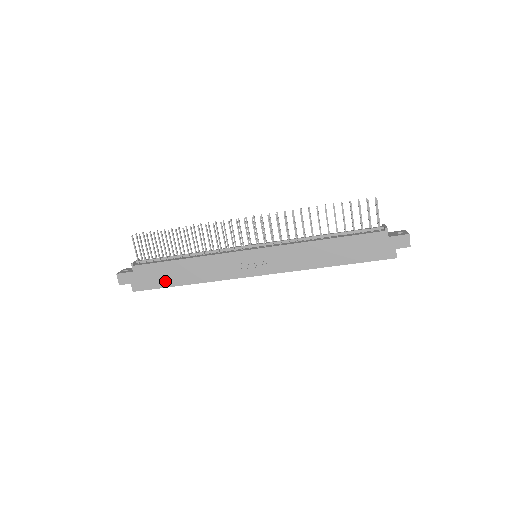
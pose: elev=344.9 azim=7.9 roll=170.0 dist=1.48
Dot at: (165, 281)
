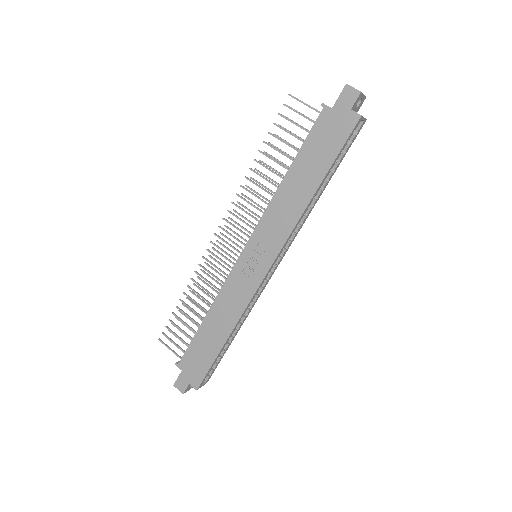
Dot at: (209, 355)
